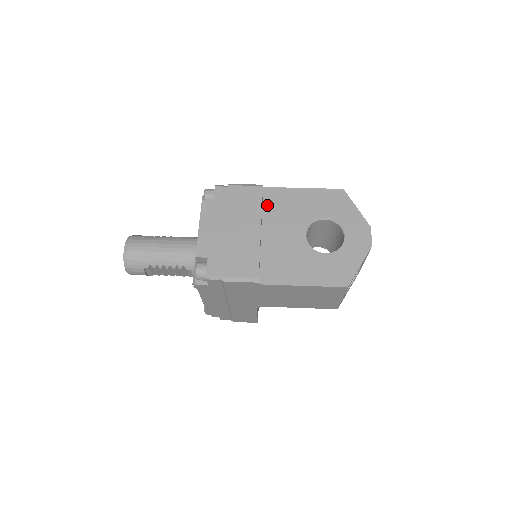
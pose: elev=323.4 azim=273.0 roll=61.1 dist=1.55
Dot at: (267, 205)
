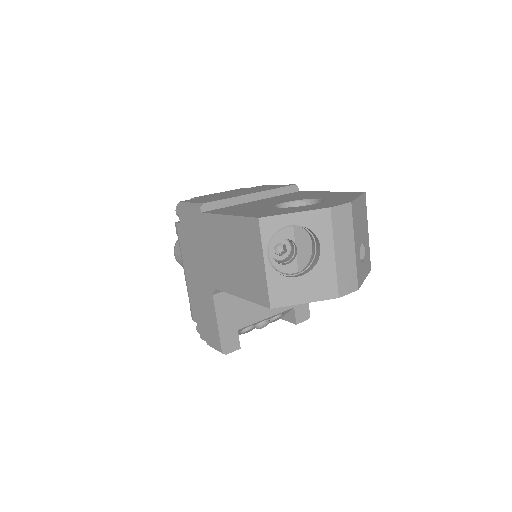
Dot at: (285, 195)
